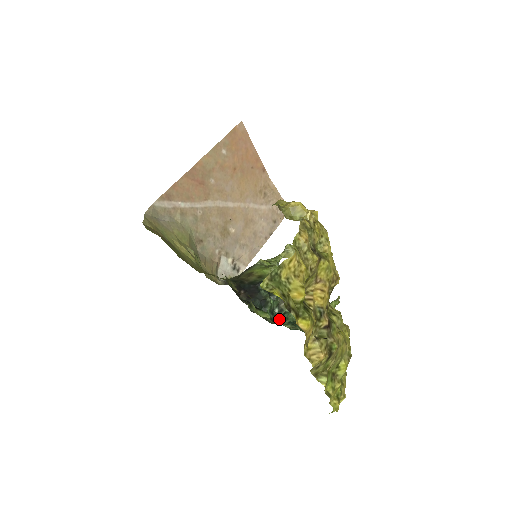
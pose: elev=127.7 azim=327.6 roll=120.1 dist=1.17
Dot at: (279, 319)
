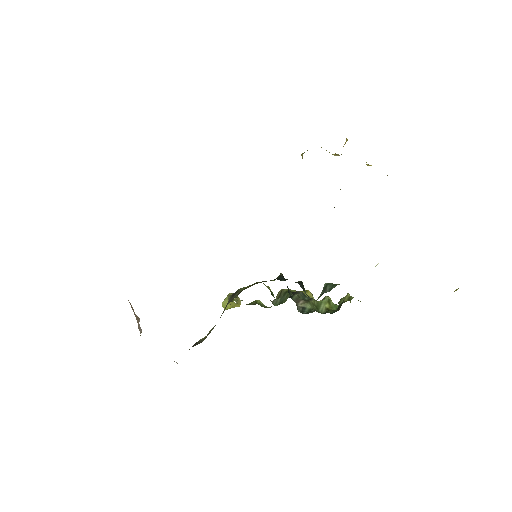
Dot at: (326, 292)
